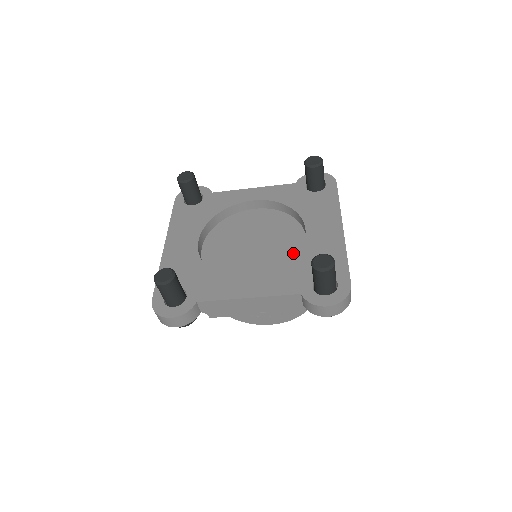
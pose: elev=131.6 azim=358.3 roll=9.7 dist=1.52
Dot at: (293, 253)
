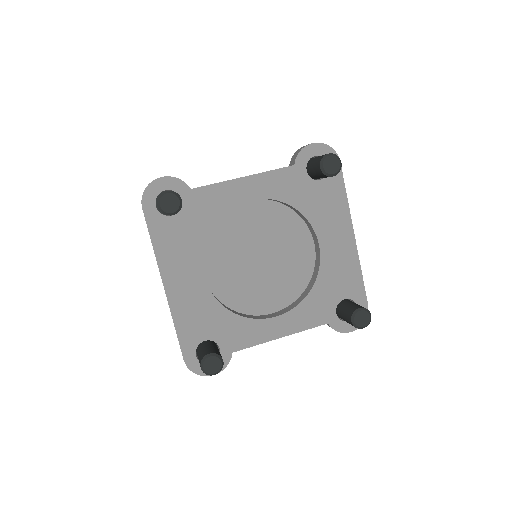
Dot at: (304, 264)
